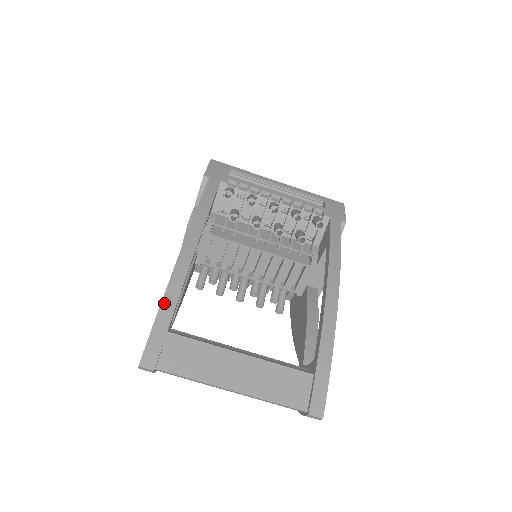
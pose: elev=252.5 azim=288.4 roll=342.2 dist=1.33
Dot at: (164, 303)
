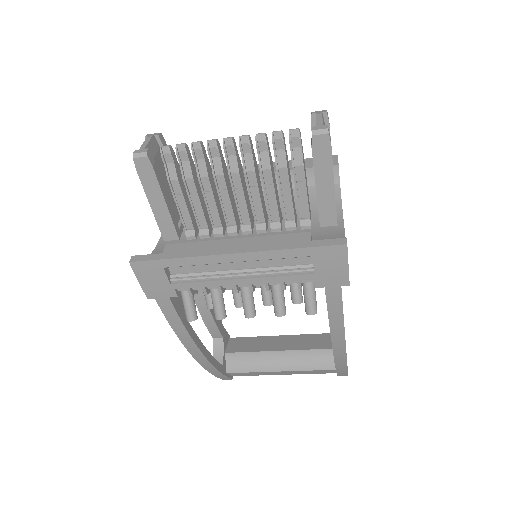
Dot at: (212, 373)
